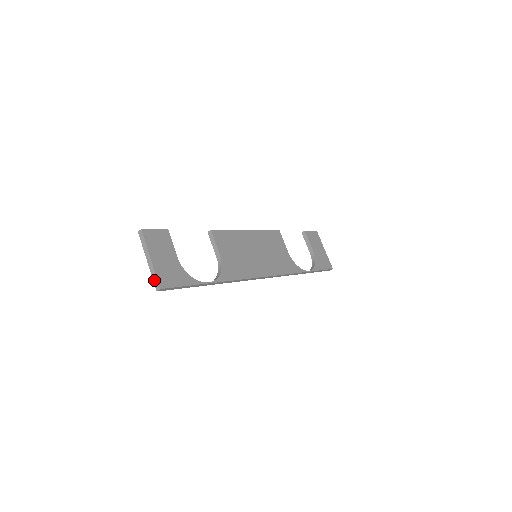
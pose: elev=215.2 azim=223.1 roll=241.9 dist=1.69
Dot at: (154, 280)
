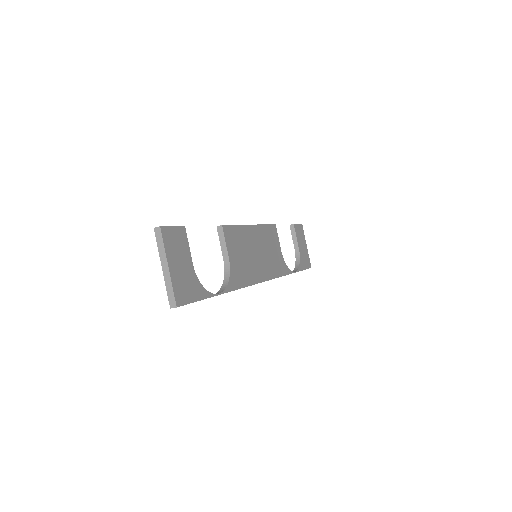
Dot at: (169, 294)
